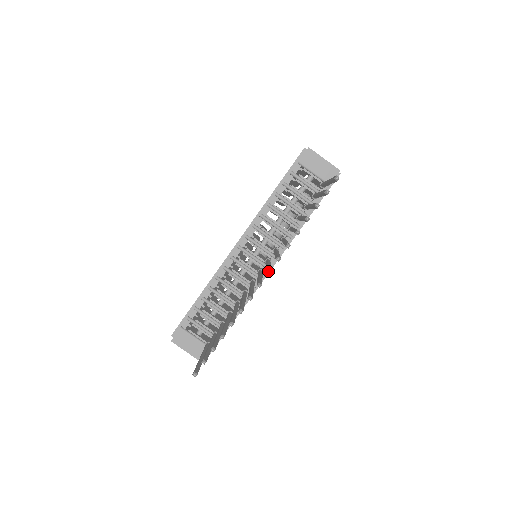
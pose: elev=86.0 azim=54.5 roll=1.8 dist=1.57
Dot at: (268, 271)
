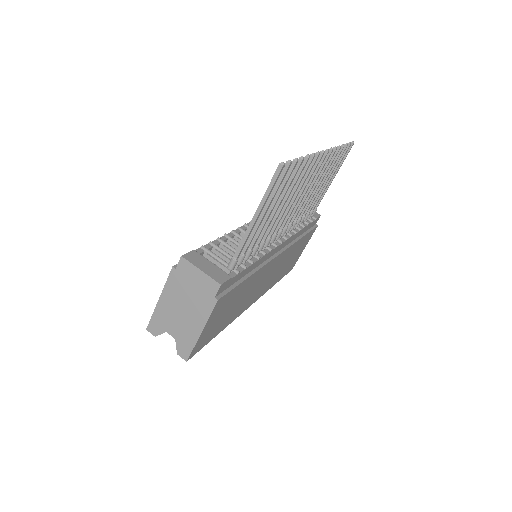
Dot at: occluded
